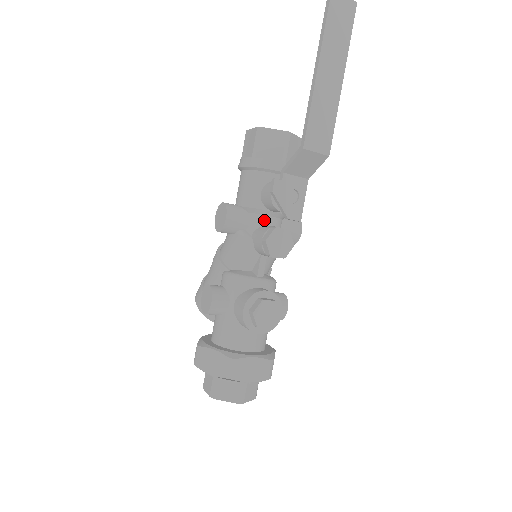
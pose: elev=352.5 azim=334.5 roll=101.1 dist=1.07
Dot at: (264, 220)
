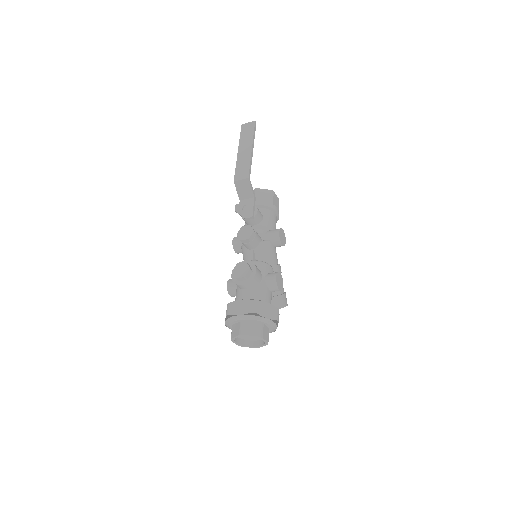
Dot at: occluded
